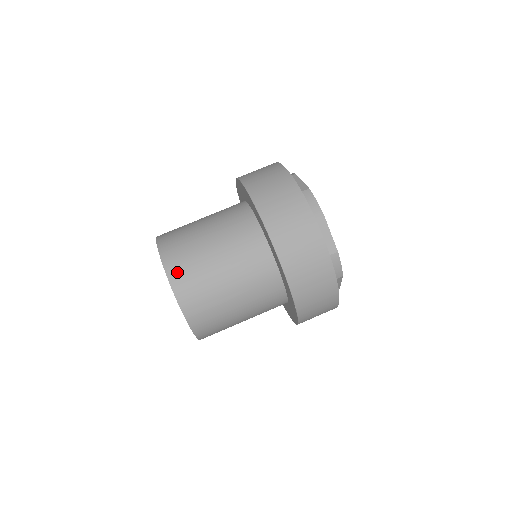
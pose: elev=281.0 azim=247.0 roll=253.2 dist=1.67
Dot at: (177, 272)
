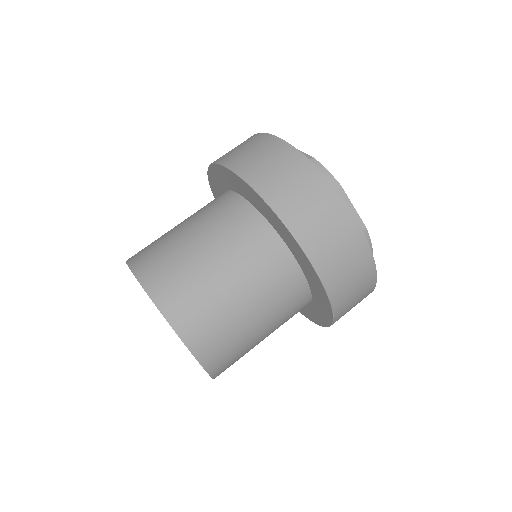
Dot at: (173, 303)
